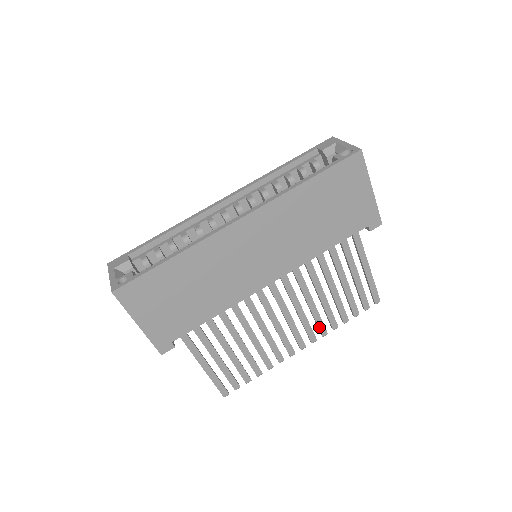
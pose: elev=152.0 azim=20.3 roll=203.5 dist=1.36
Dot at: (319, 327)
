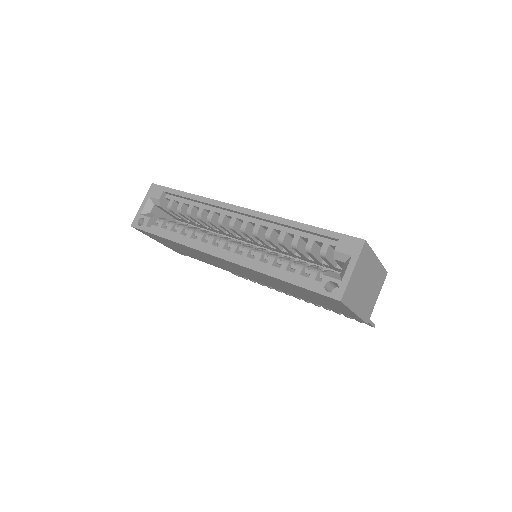
Dot at: occluded
